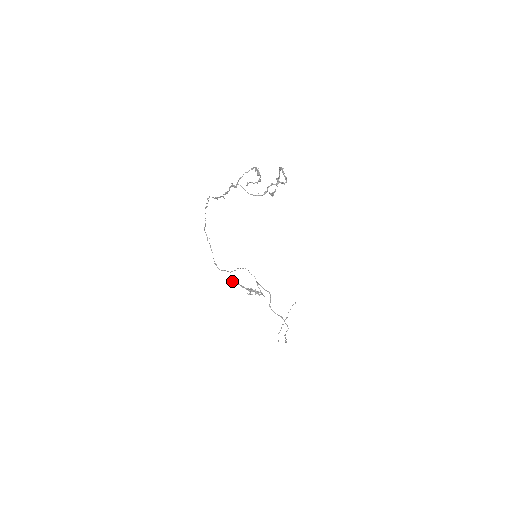
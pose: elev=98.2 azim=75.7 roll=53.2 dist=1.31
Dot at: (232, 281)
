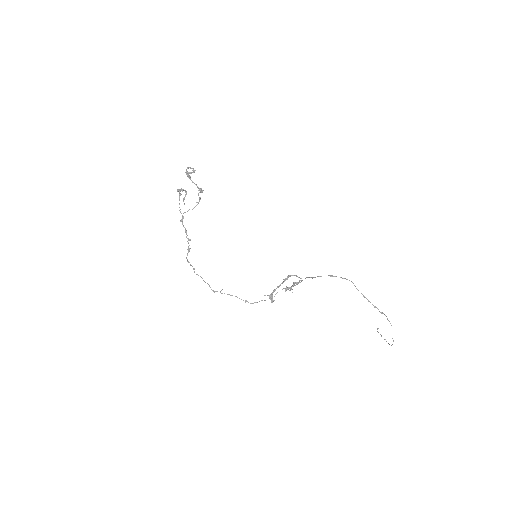
Dot at: (269, 295)
